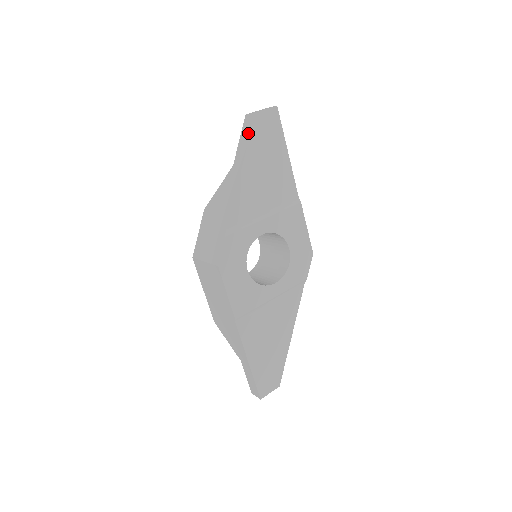
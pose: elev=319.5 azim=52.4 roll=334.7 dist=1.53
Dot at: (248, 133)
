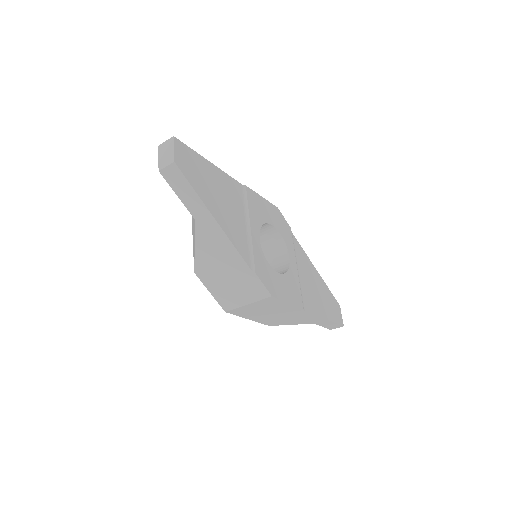
Dot at: (185, 184)
